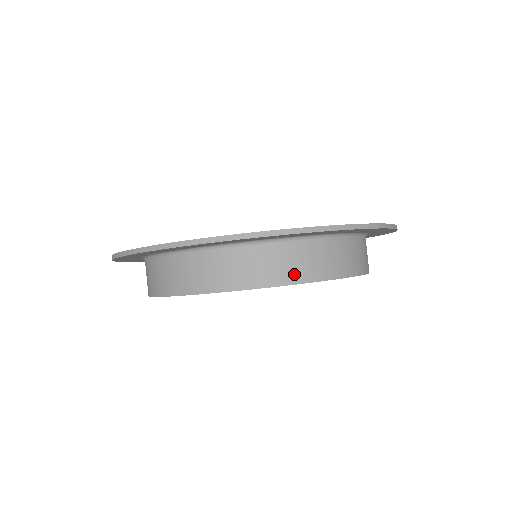
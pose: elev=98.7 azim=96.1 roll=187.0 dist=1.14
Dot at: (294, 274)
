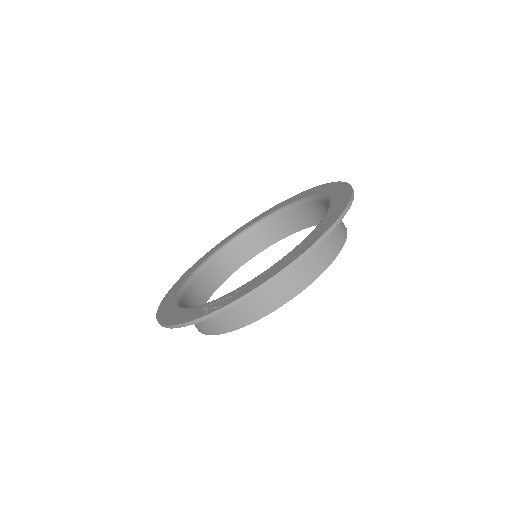
Dot at: (260, 310)
